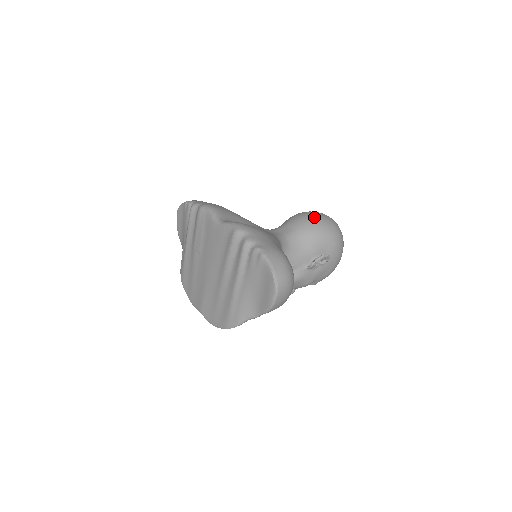
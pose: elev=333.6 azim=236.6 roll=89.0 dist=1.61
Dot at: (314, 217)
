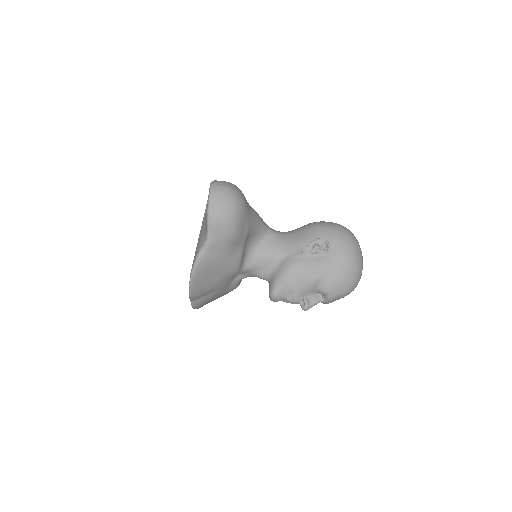
Dot at: occluded
